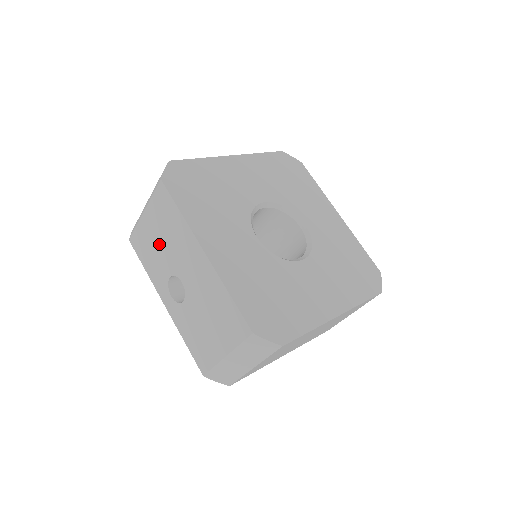
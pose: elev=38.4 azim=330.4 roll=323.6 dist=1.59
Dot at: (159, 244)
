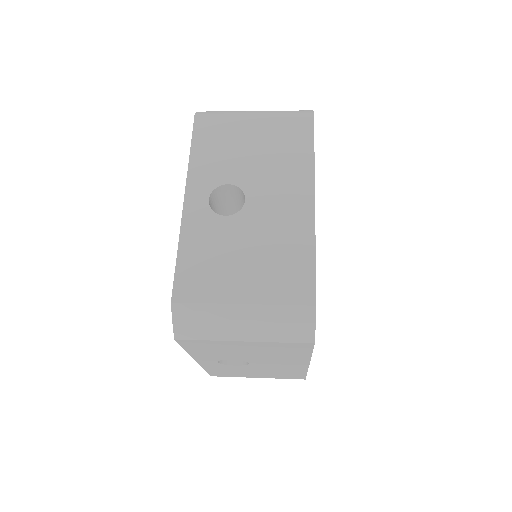
Dot at: (243, 353)
